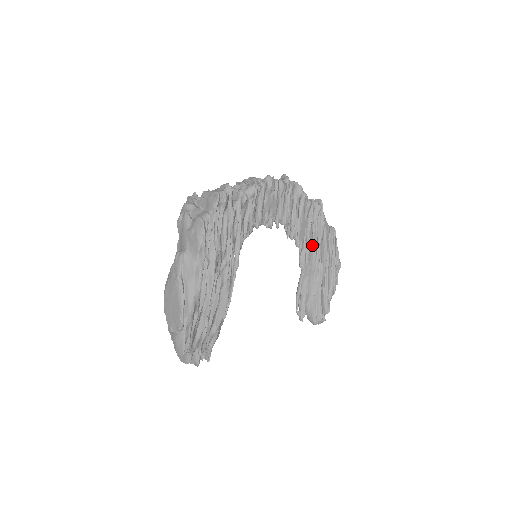
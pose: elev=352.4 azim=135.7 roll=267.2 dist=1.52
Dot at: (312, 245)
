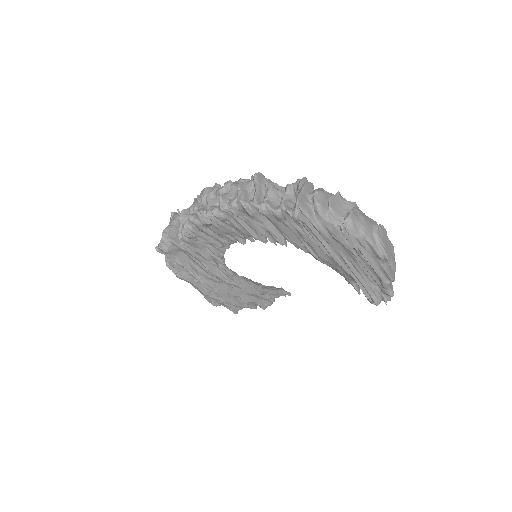
Dot at: (318, 245)
